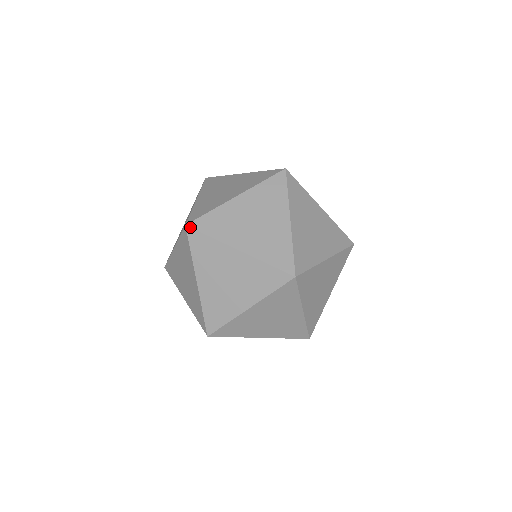
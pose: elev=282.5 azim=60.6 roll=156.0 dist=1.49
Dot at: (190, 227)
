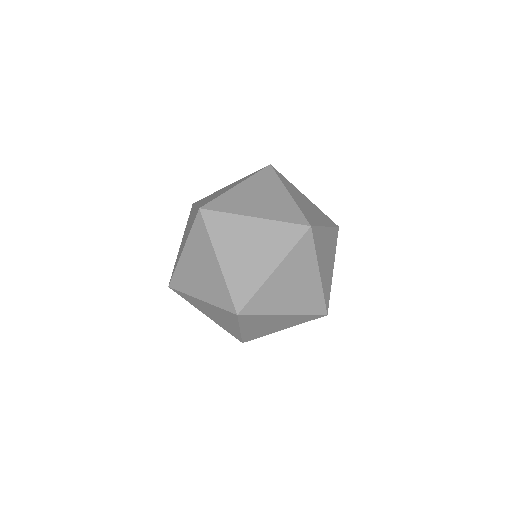
Dot at: (201, 213)
